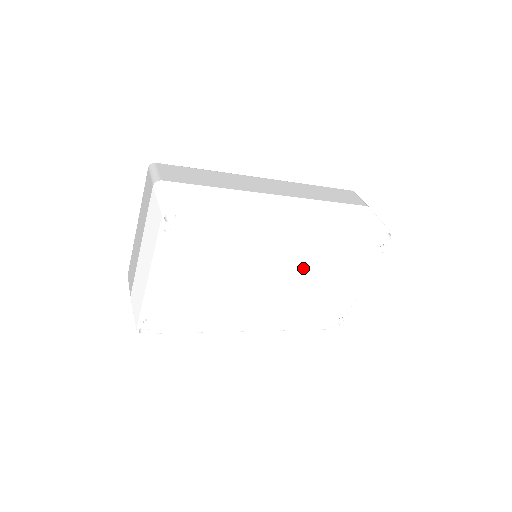
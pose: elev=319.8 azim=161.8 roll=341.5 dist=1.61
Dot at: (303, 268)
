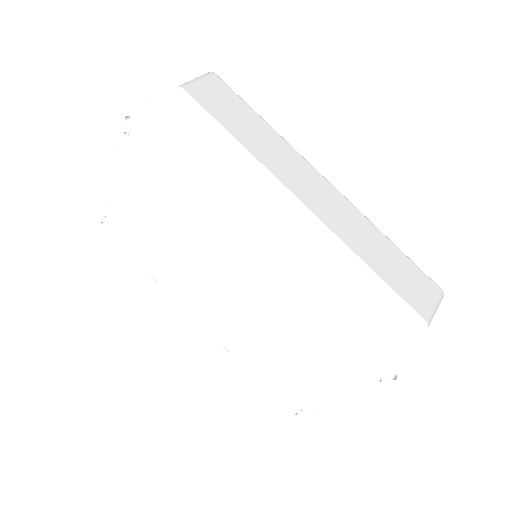
Dot at: (264, 308)
